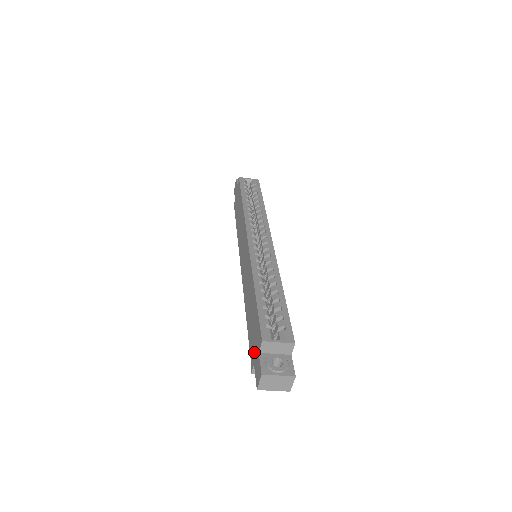
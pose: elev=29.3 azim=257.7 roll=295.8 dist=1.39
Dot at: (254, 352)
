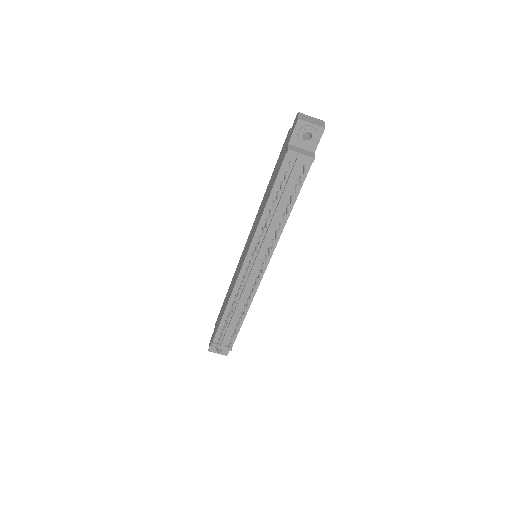
Dot at: (285, 148)
